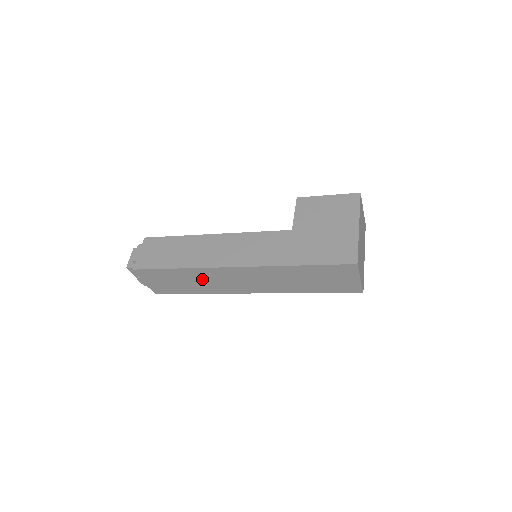
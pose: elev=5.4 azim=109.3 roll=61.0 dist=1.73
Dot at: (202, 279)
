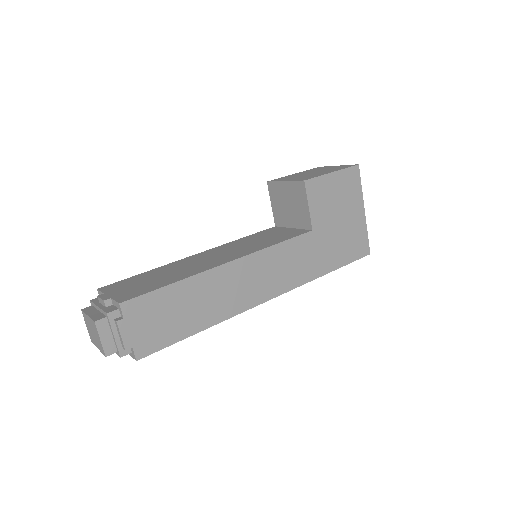
Dot at: occluded
